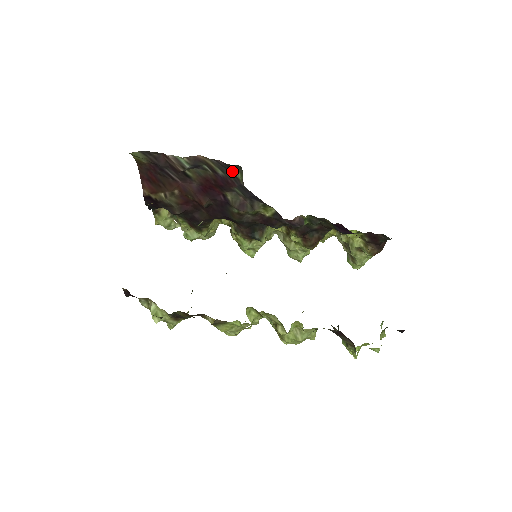
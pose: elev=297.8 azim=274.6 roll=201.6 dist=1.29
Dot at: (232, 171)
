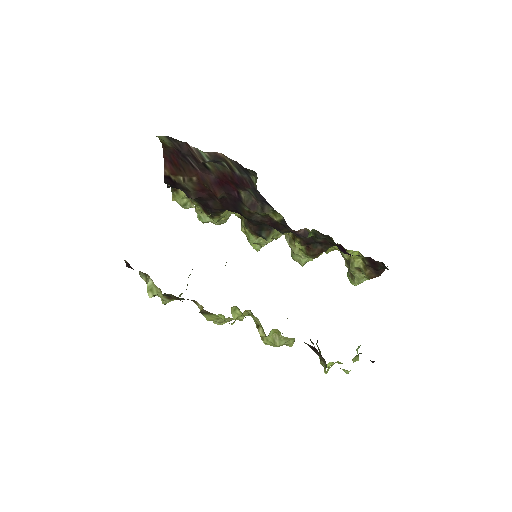
Dot at: (248, 174)
